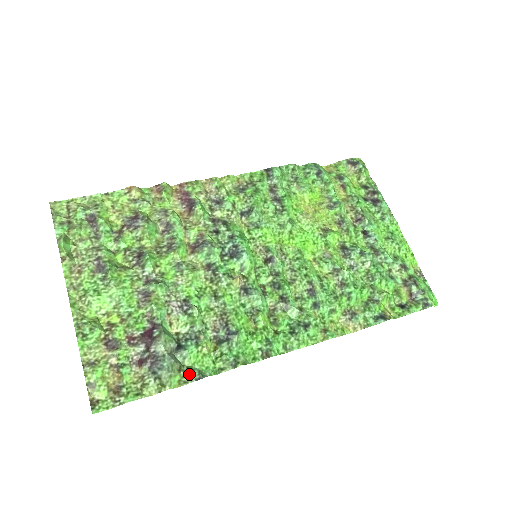
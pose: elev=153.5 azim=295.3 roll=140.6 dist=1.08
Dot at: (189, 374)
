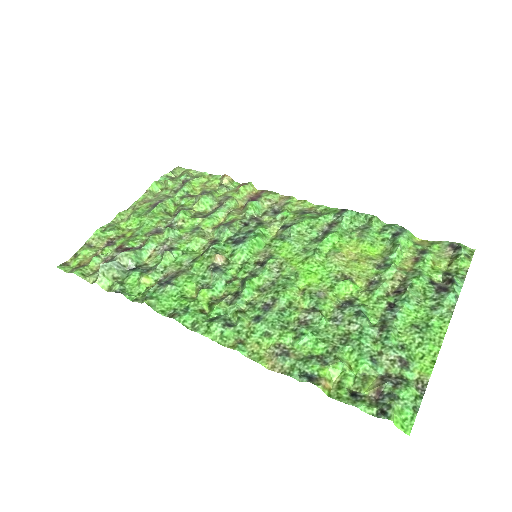
Dot at: (116, 285)
